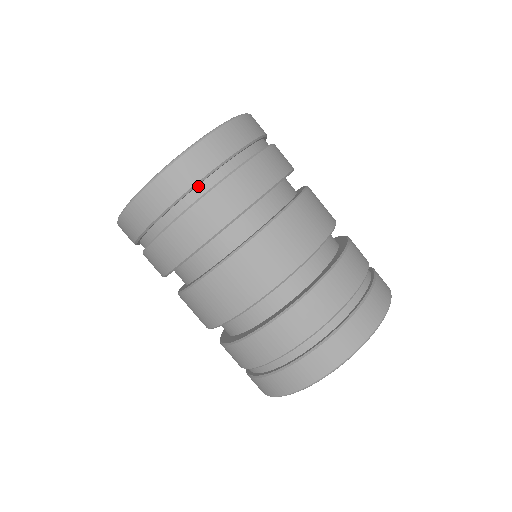
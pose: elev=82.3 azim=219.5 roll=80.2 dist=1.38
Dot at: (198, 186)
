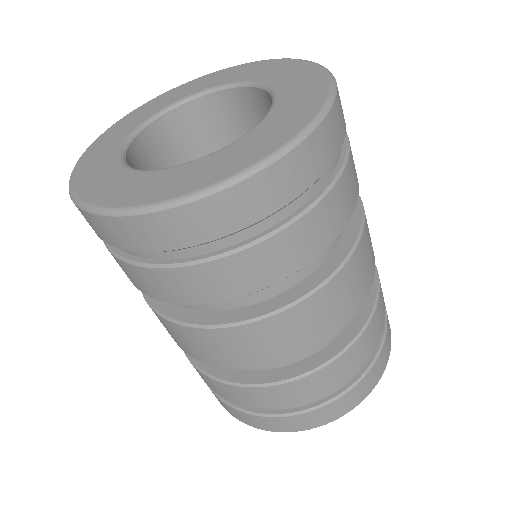
Dot at: occluded
